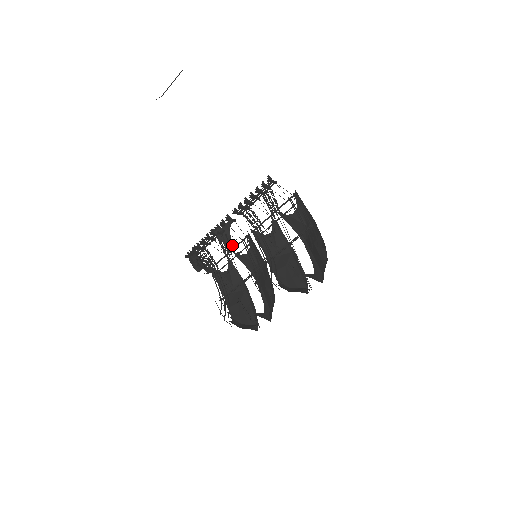
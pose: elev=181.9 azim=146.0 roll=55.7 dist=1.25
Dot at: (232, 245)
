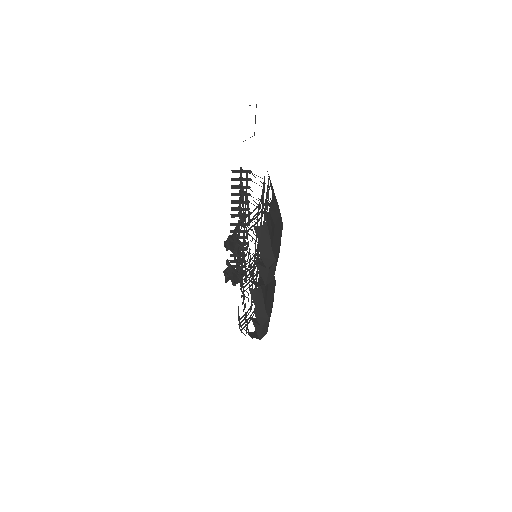
Dot at: (236, 249)
